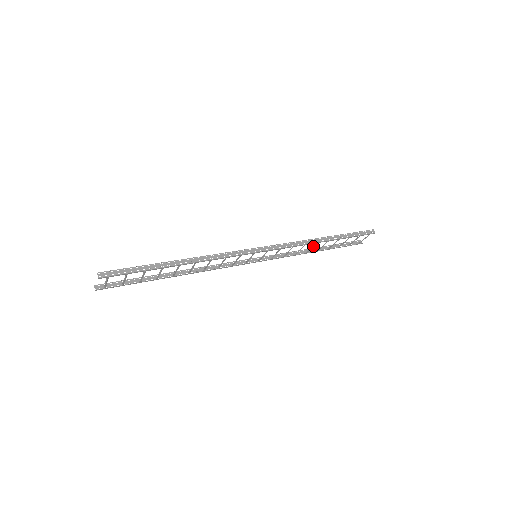
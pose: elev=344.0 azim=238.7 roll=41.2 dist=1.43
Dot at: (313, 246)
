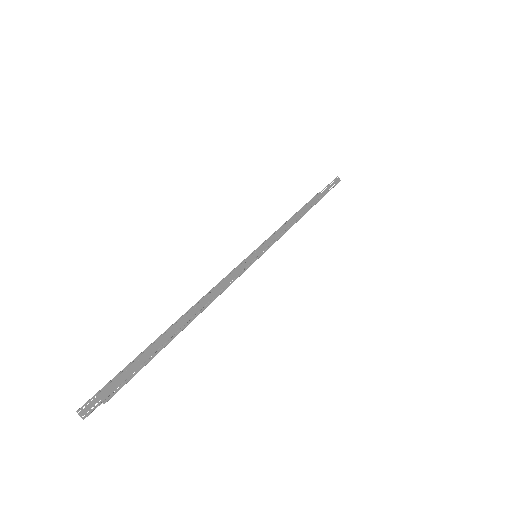
Dot at: occluded
